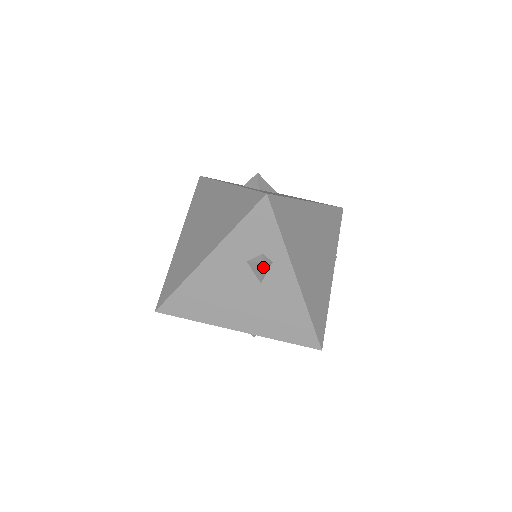
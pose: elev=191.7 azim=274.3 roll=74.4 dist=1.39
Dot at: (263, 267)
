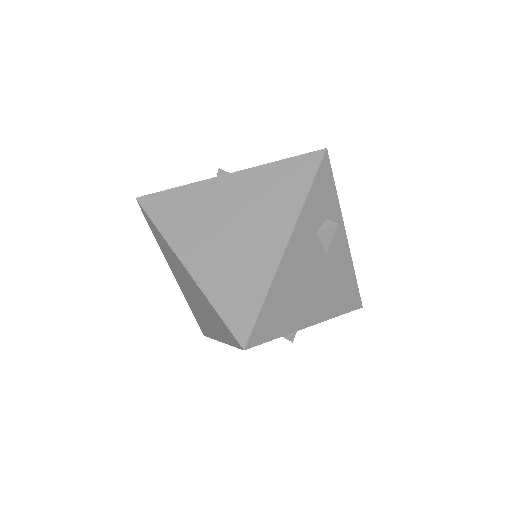
Dot at: (335, 230)
